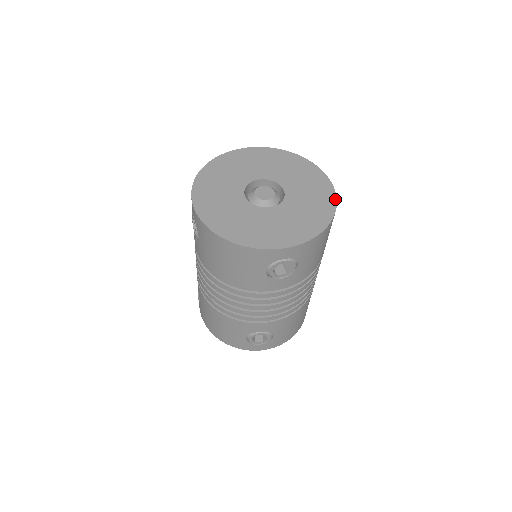
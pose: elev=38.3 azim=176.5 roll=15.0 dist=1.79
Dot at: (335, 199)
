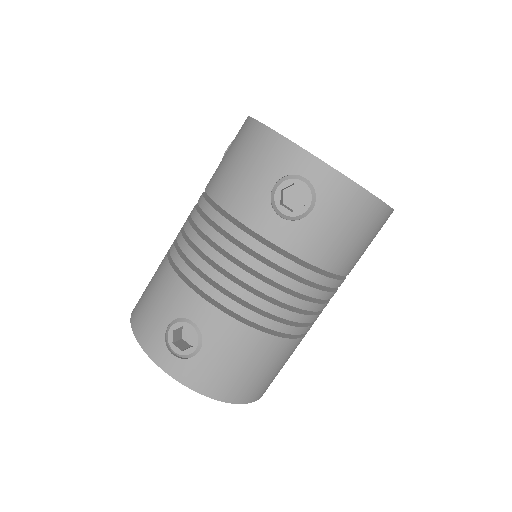
Dot at: occluded
